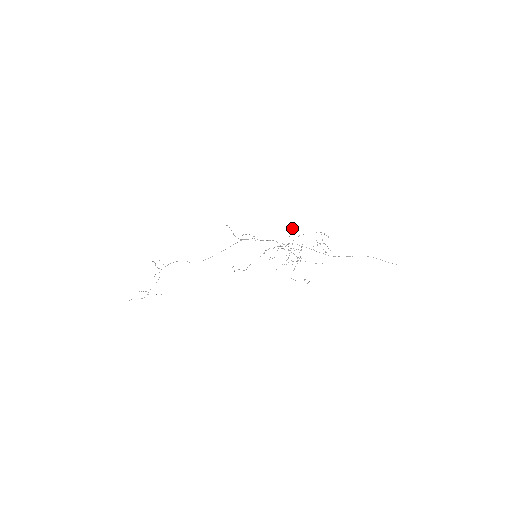
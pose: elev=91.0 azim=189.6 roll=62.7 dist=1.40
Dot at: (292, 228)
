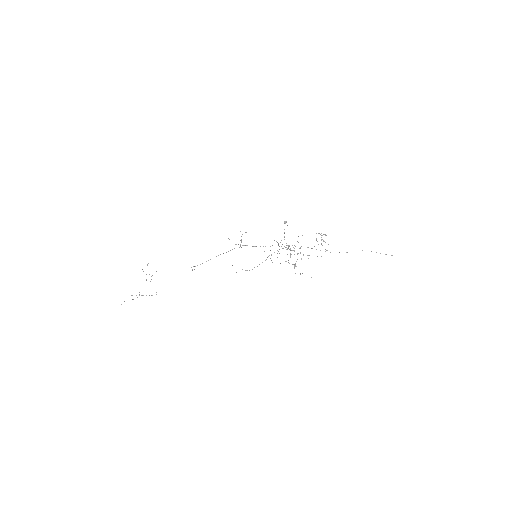
Dot at: (285, 223)
